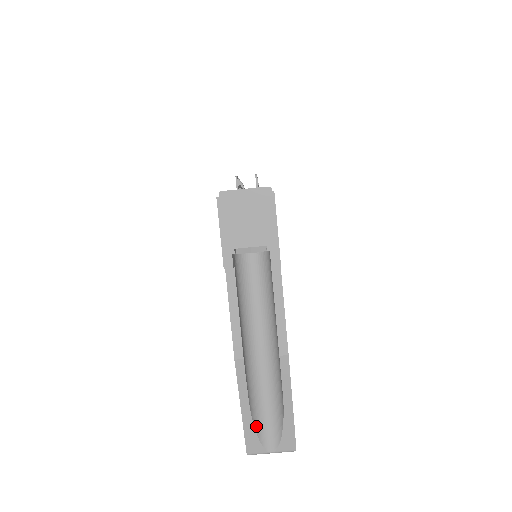
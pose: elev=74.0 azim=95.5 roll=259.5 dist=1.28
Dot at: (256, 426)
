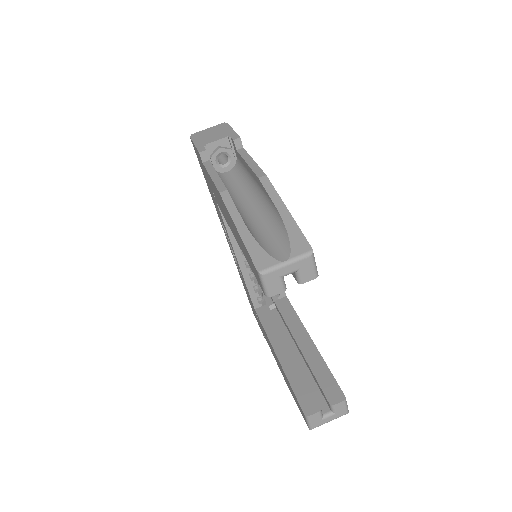
Dot at: (259, 243)
